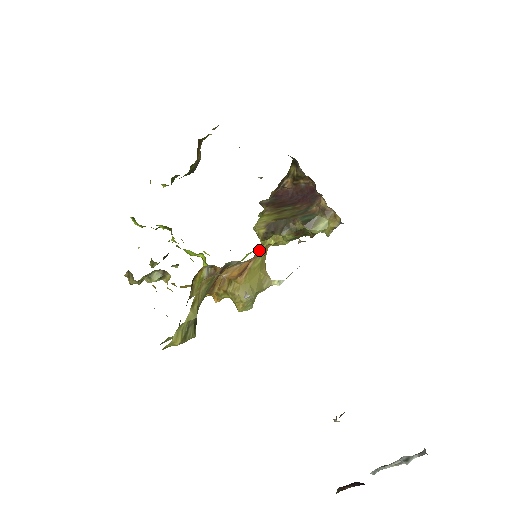
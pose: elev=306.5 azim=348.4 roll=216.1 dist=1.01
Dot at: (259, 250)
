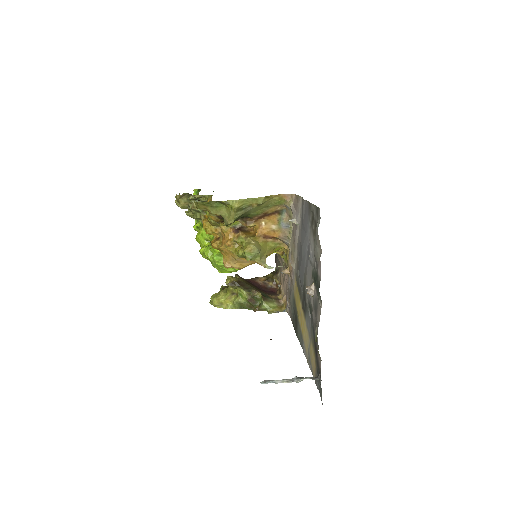
Dot at: (279, 240)
